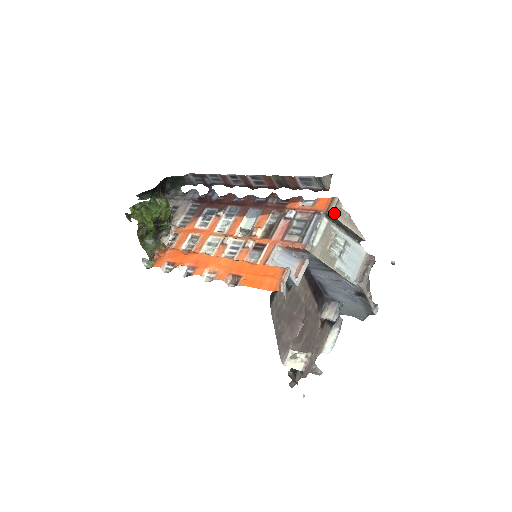
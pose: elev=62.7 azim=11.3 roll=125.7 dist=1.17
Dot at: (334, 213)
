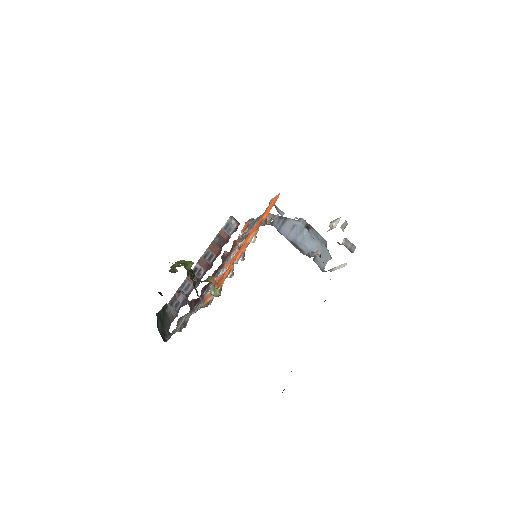
Dot at: occluded
